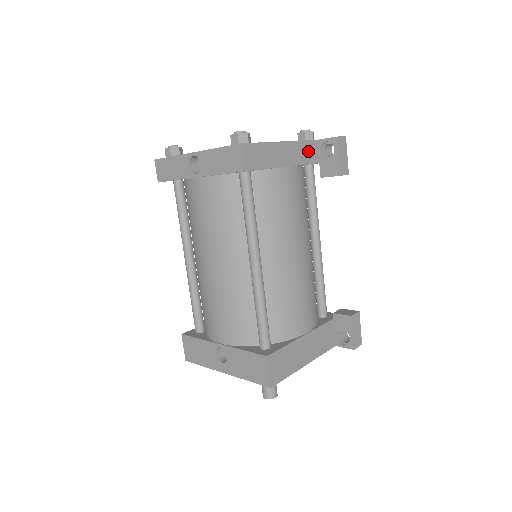
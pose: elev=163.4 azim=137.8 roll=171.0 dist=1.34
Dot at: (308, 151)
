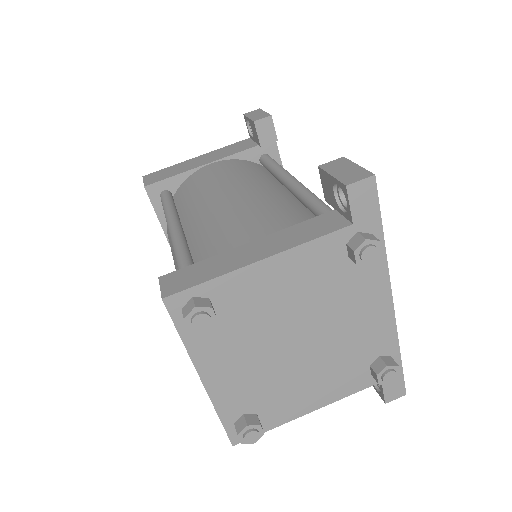
Dot at: occluded
